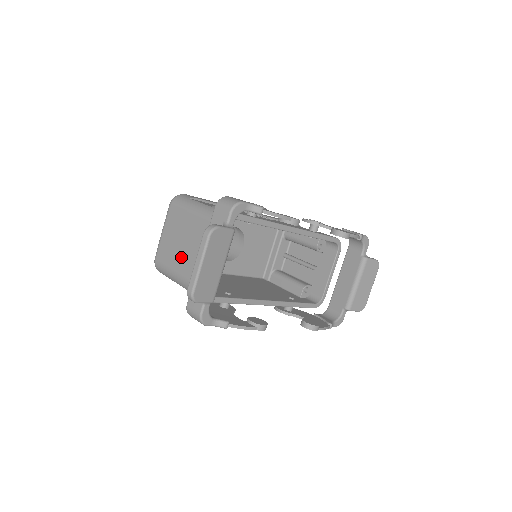
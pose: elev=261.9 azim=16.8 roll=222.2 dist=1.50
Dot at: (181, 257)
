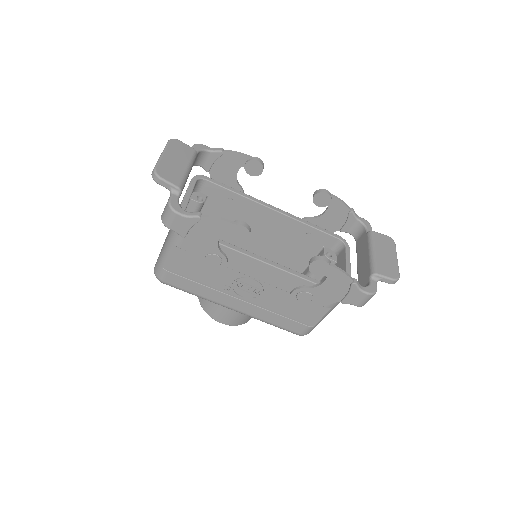
Dot at: occluded
